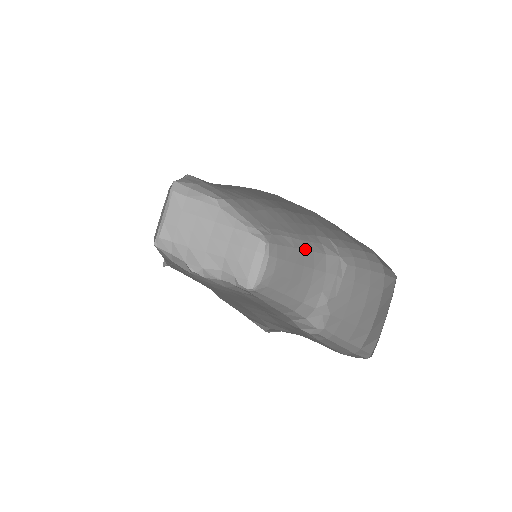
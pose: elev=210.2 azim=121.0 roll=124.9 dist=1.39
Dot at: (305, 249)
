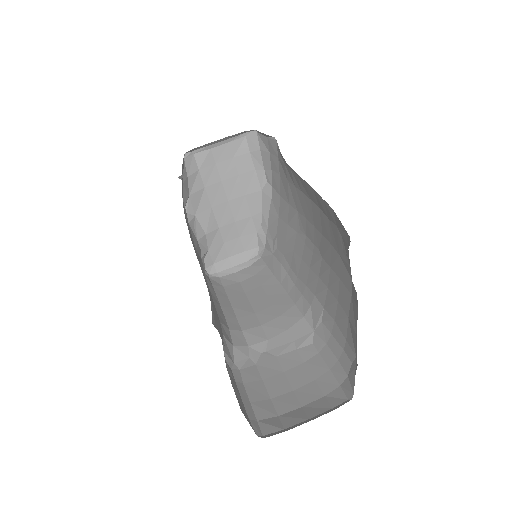
Dot at: (289, 294)
